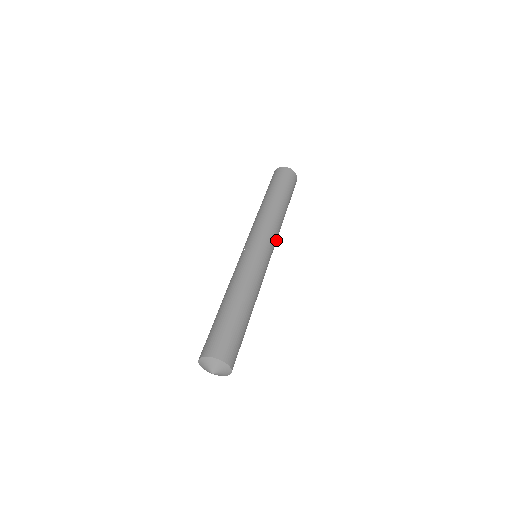
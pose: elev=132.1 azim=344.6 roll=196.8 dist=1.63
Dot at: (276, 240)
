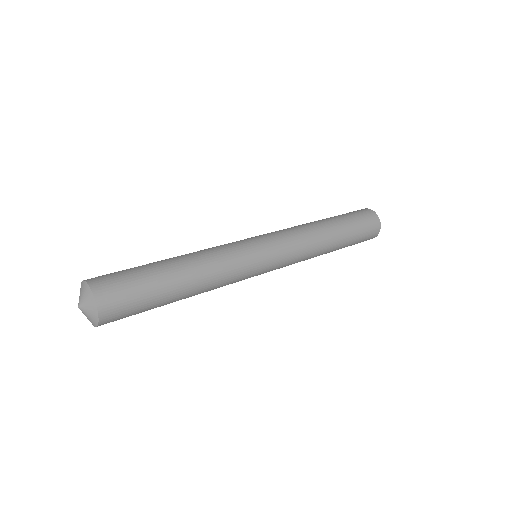
Dot at: (295, 258)
